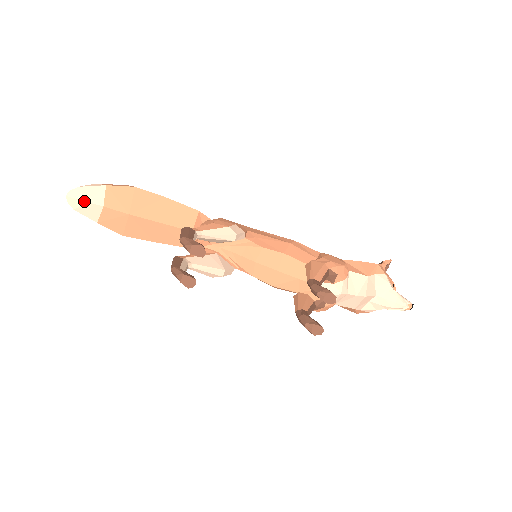
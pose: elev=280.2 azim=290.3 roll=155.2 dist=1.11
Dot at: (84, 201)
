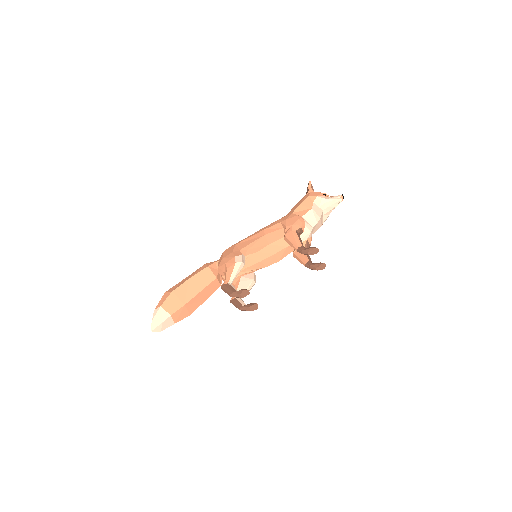
Dot at: (161, 324)
